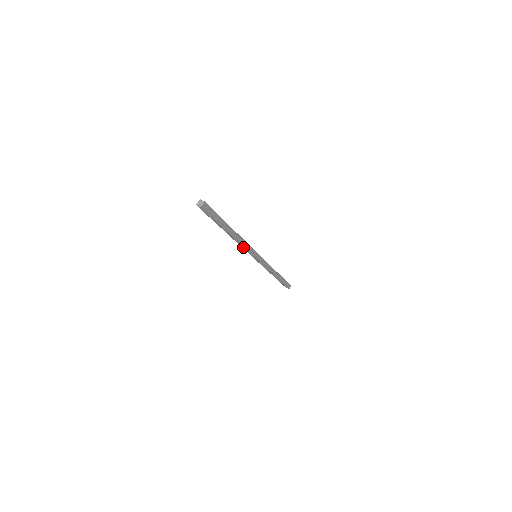
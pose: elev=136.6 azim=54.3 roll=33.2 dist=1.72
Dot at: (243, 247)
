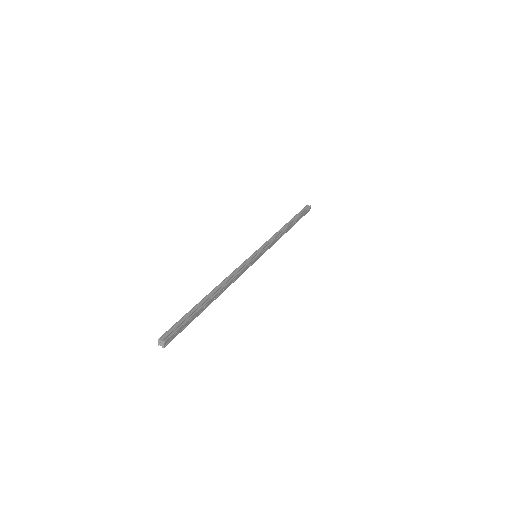
Dot at: (236, 278)
